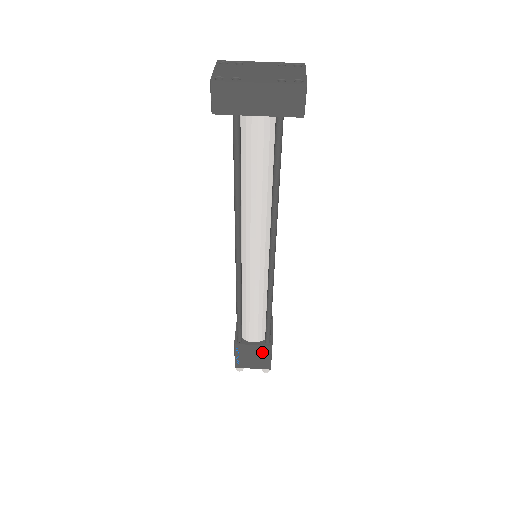
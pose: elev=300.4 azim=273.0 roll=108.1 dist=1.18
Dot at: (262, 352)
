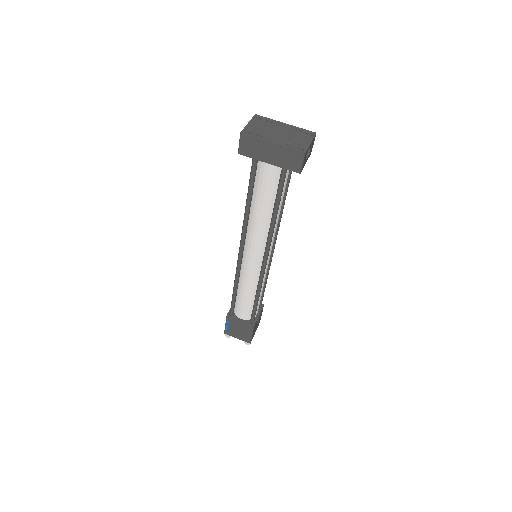
Dot at: (246, 328)
